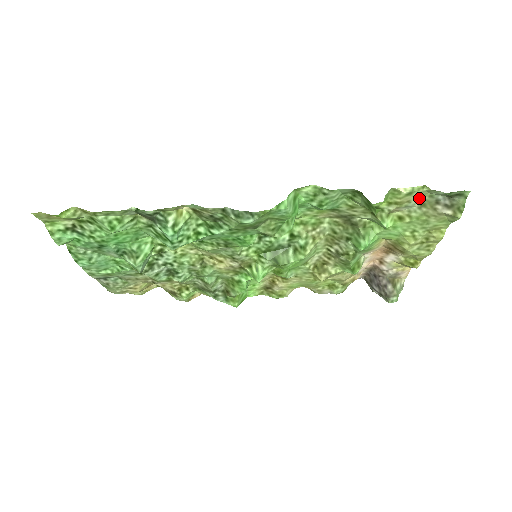
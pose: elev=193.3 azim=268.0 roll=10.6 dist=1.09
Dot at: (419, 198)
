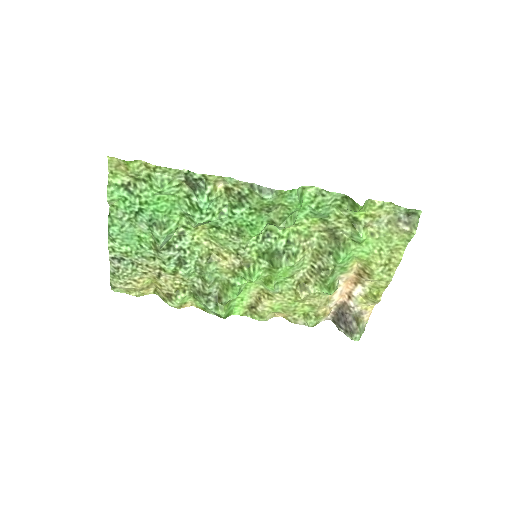
Dot at: (387, 215)
